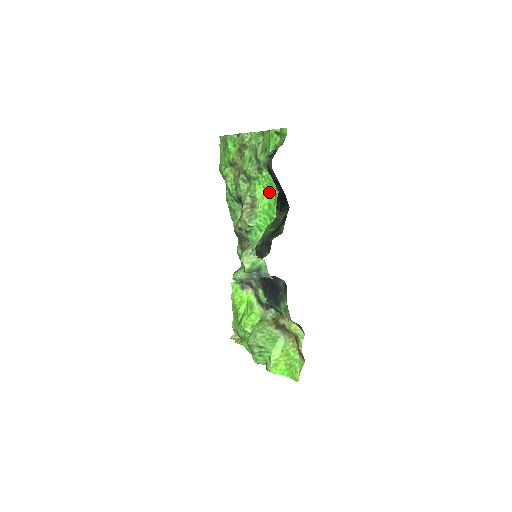
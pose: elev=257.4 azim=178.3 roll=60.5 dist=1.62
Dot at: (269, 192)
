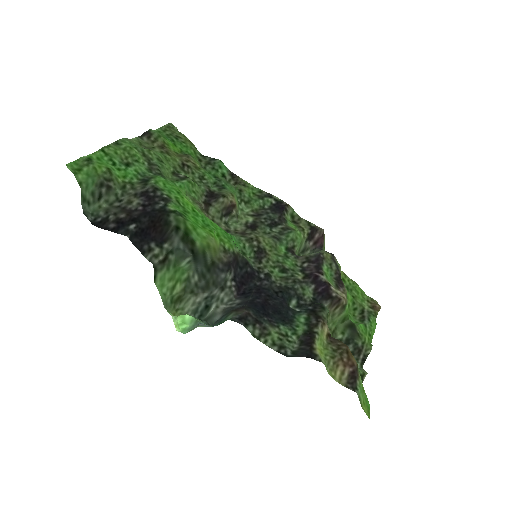
Dot at: (181, 196)
